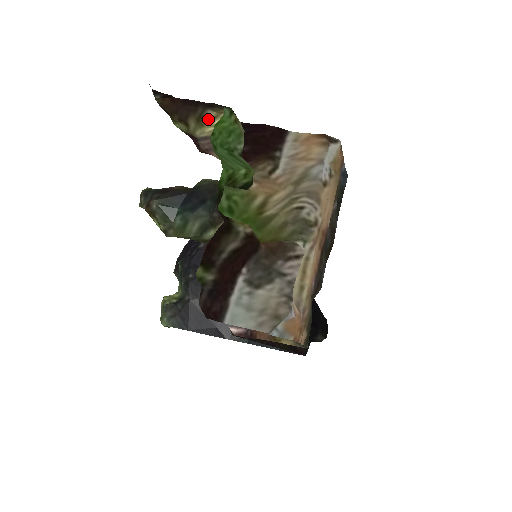
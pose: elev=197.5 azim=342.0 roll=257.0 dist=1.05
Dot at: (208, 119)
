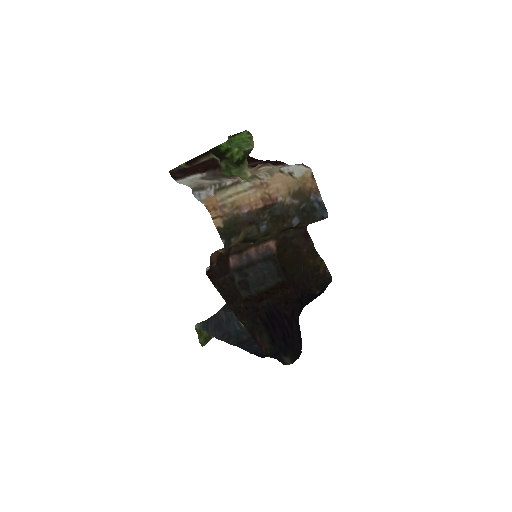
Dot at: occluded
